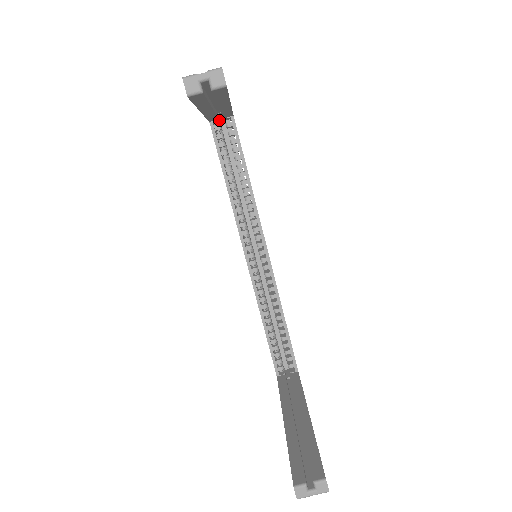
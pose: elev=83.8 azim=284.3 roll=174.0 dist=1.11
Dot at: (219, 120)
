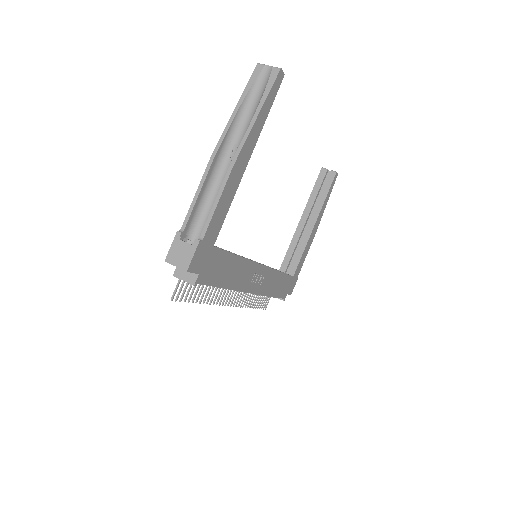
Dot at: occluded
